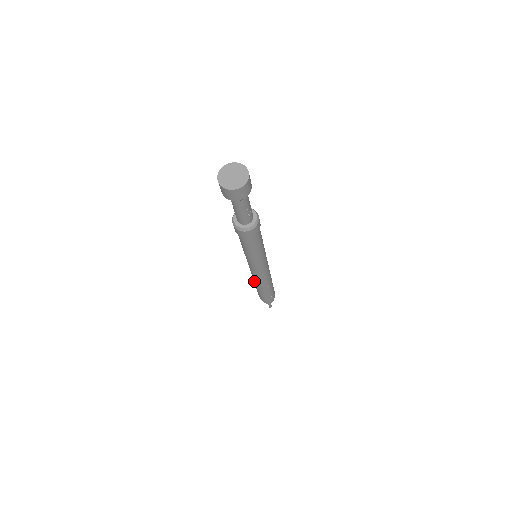
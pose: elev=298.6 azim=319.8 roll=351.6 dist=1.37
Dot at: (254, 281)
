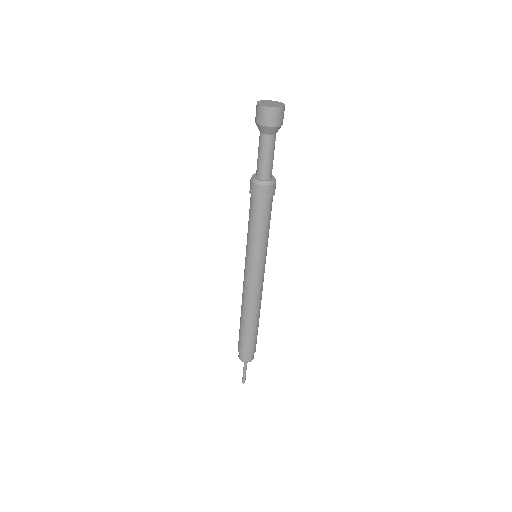
Dot at: (249, 309)
